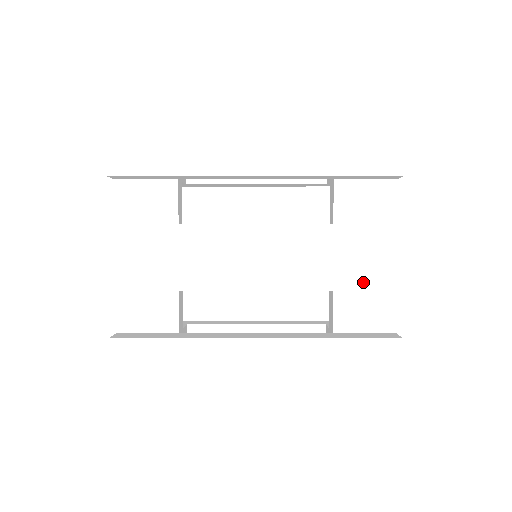
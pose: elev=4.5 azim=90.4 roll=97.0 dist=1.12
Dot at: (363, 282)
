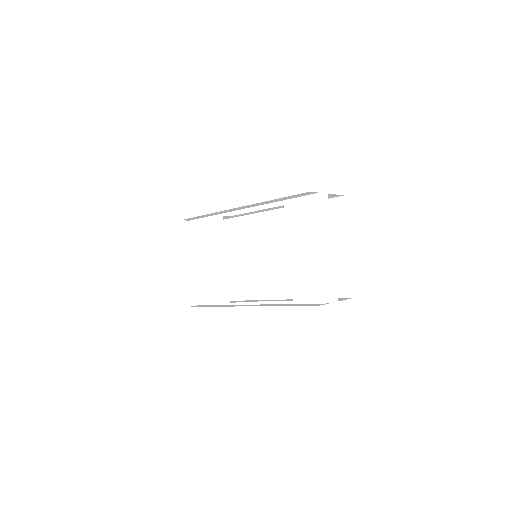
Dot at: (294, 267)
